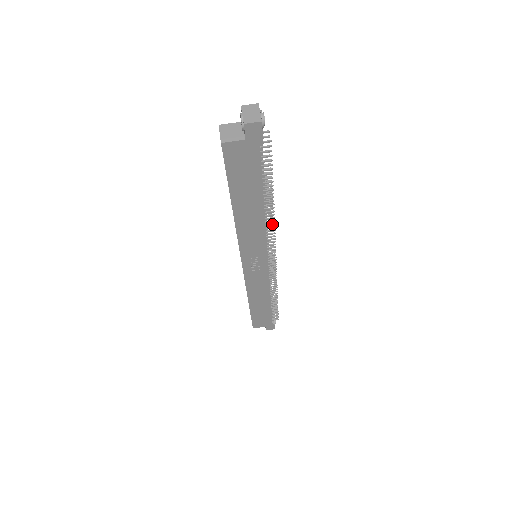
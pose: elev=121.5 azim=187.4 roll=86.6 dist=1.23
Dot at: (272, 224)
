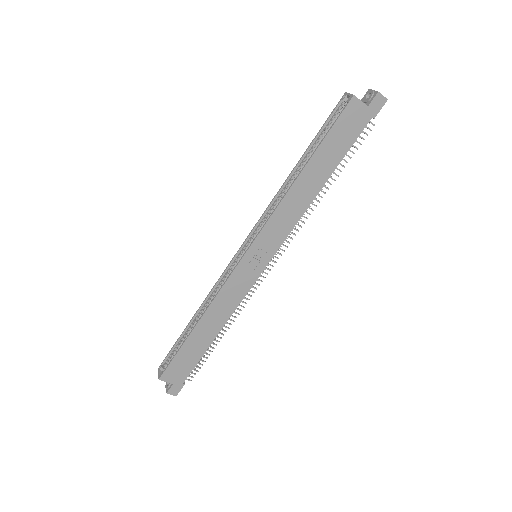
Dot at: (306, 217)
